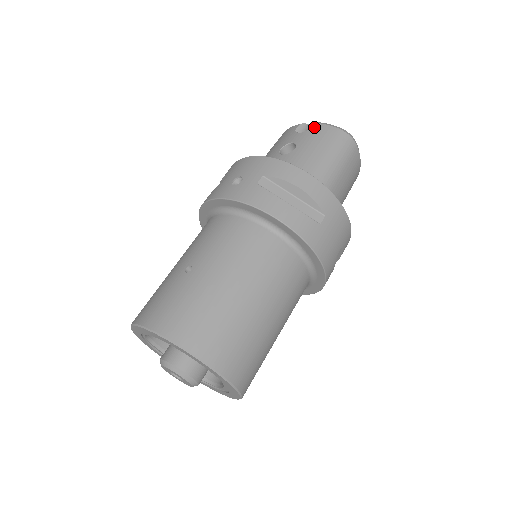
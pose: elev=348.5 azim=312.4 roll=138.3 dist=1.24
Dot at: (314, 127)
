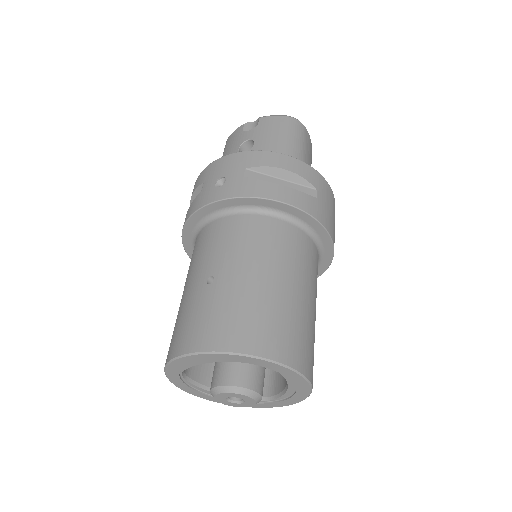
Dot at: (262, 121)
